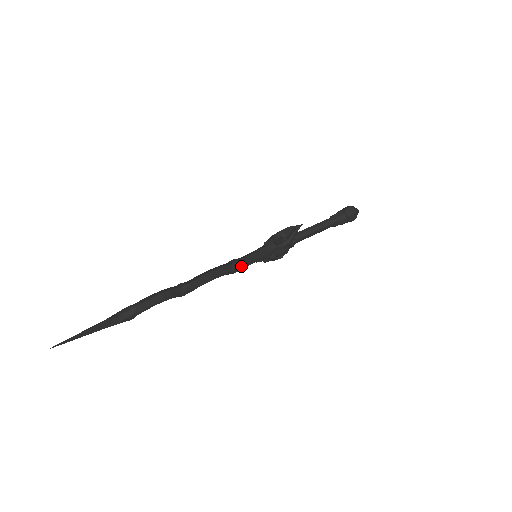
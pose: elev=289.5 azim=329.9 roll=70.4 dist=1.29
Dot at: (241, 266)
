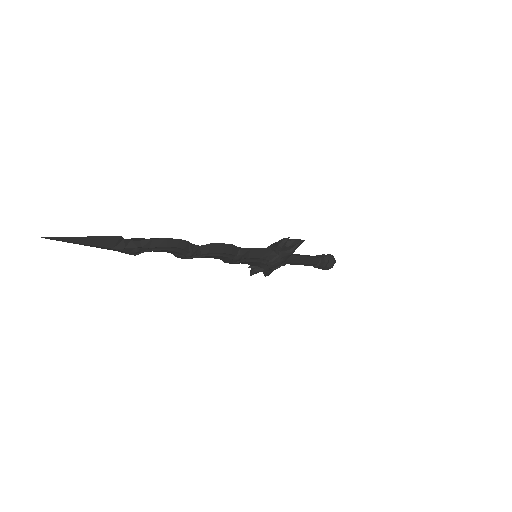
Dot at: (245, 256)
